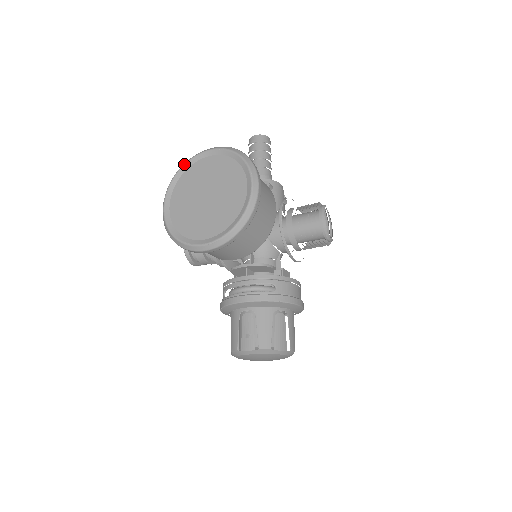
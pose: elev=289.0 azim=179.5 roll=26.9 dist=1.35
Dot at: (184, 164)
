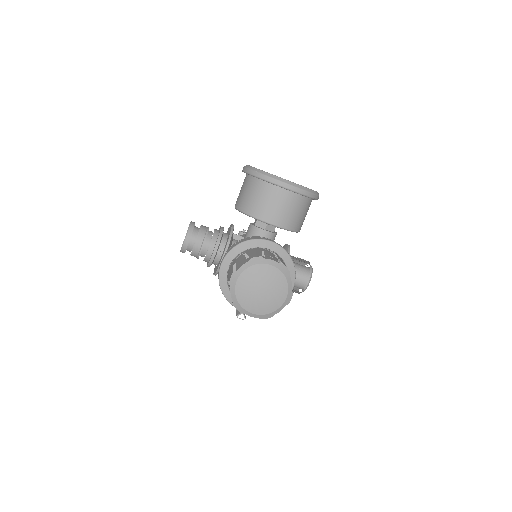
Dot at: occluded
